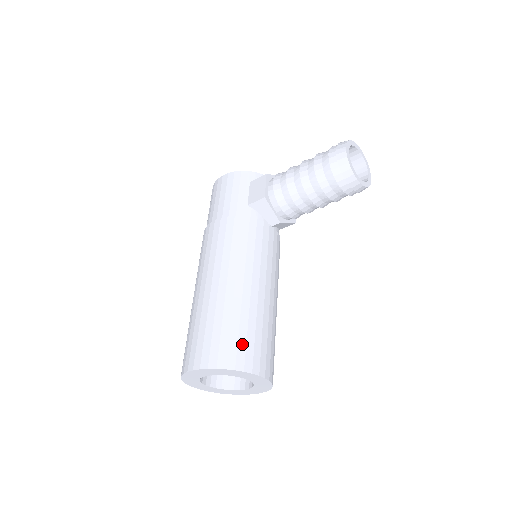
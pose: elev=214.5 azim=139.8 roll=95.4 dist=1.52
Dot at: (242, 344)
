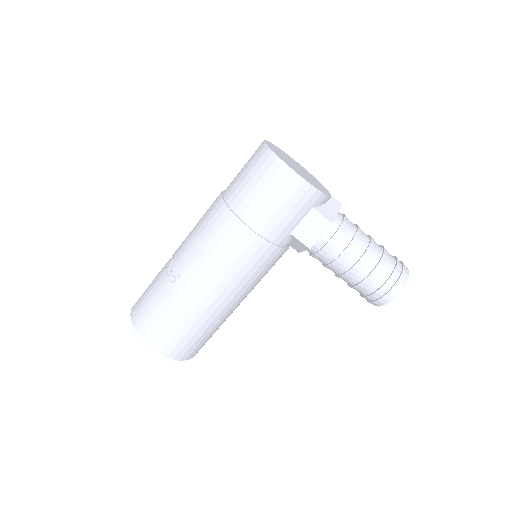
Dot at: (200, 345)
